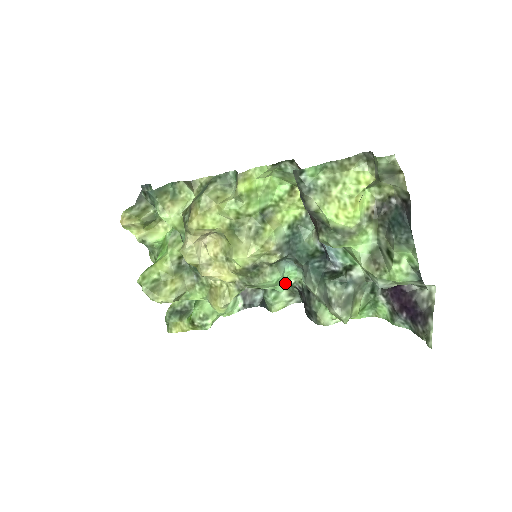
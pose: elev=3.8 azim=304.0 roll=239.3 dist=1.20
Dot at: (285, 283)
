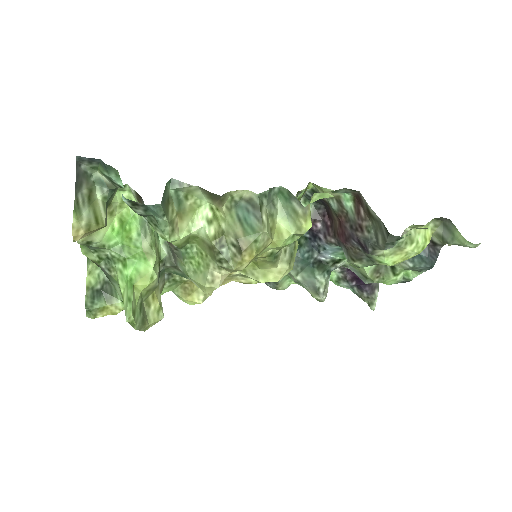
Dot at: occluded
